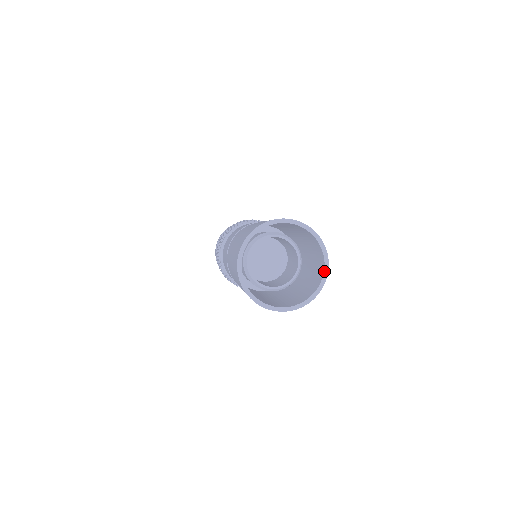
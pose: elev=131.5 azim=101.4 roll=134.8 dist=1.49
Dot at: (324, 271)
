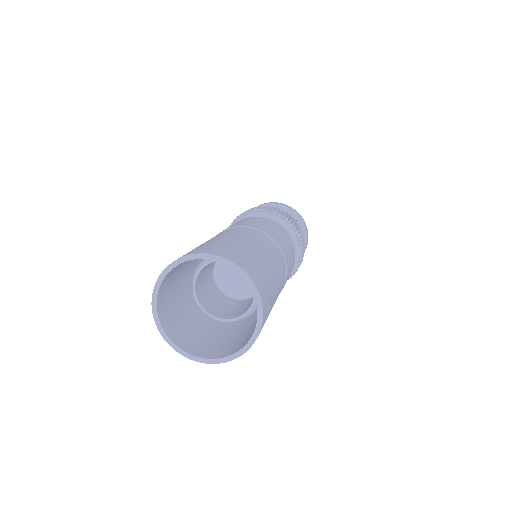
Dot at: (256, 327)
